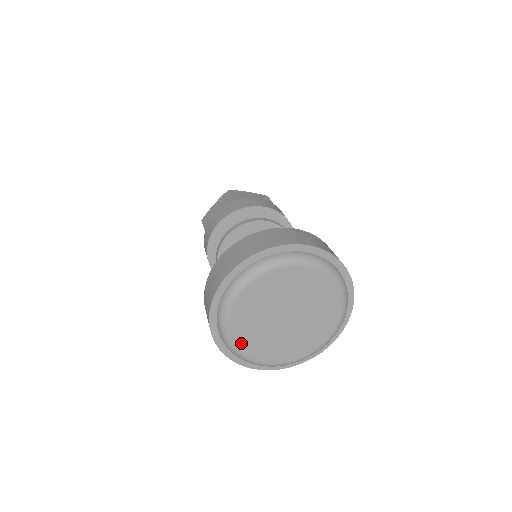
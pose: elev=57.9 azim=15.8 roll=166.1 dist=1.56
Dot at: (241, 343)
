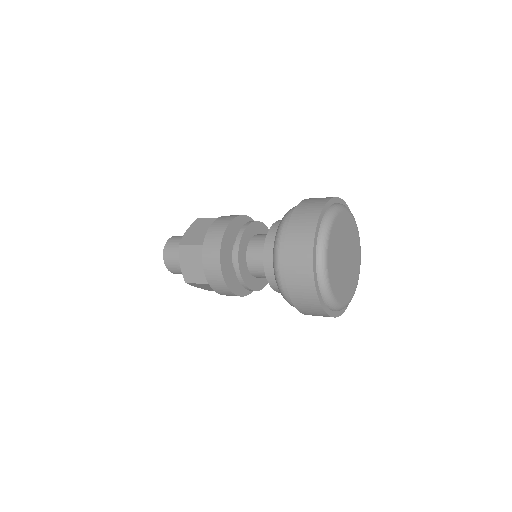
Dot at: (331, 276)
